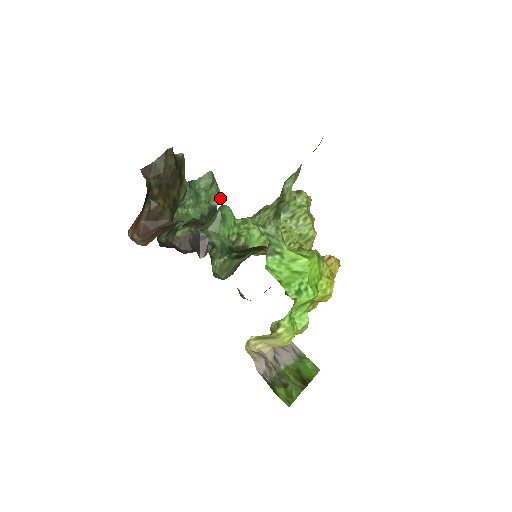
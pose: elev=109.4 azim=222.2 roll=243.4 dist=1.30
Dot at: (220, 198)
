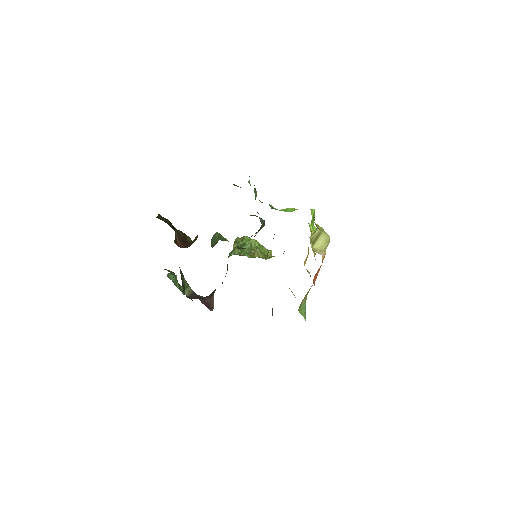
Dot at: occluded
